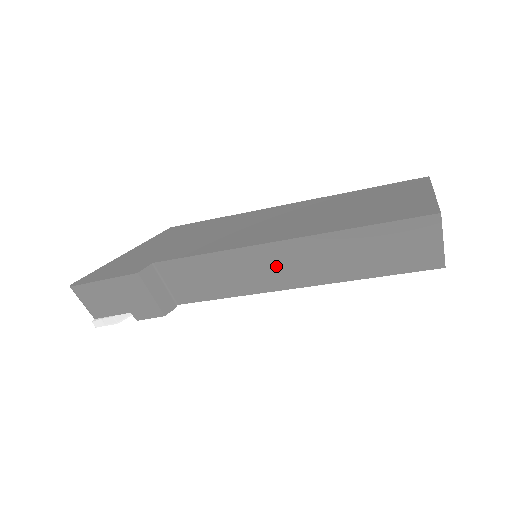
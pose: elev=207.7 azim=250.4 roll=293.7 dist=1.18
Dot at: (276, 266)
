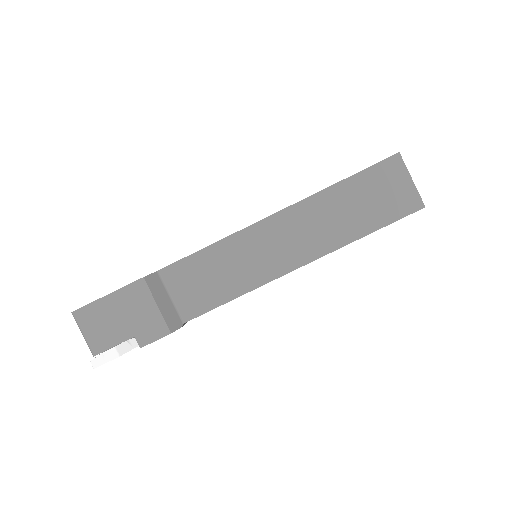
Dot at: (276, 244)
